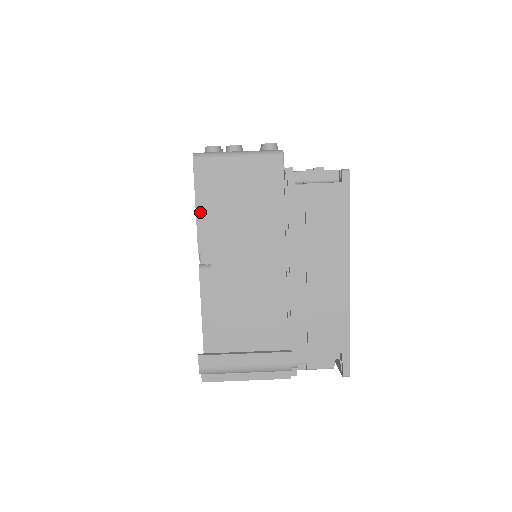
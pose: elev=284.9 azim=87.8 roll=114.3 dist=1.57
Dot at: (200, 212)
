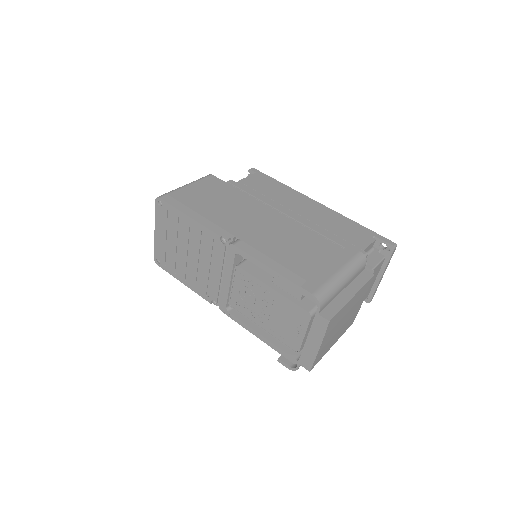
Dot at: (194, 217)
